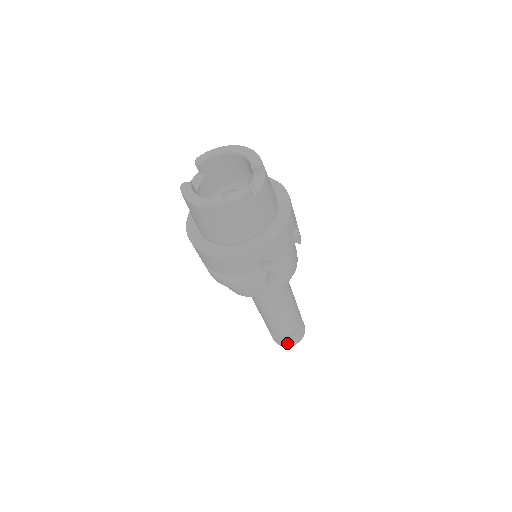
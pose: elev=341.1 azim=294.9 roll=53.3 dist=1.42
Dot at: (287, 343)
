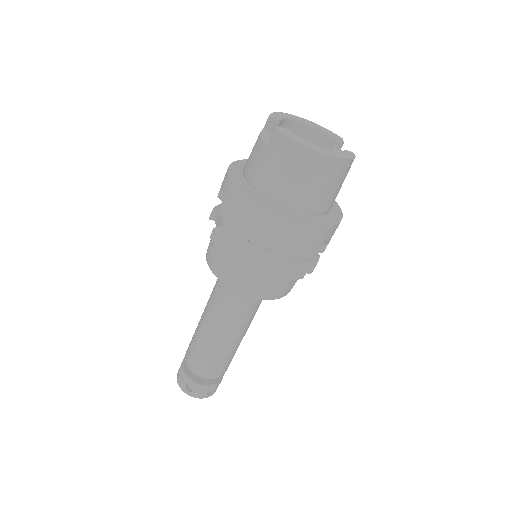
Dot at: (207, 392)
